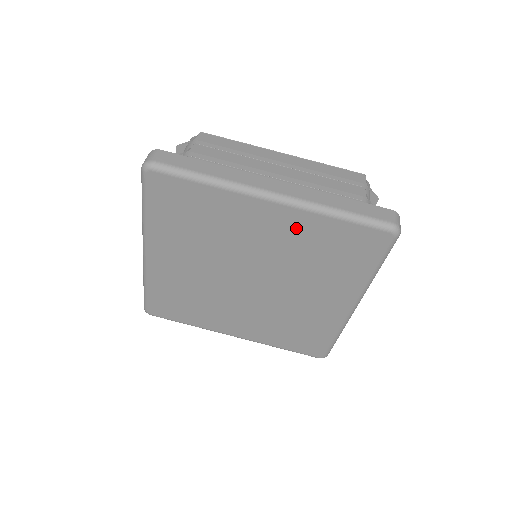
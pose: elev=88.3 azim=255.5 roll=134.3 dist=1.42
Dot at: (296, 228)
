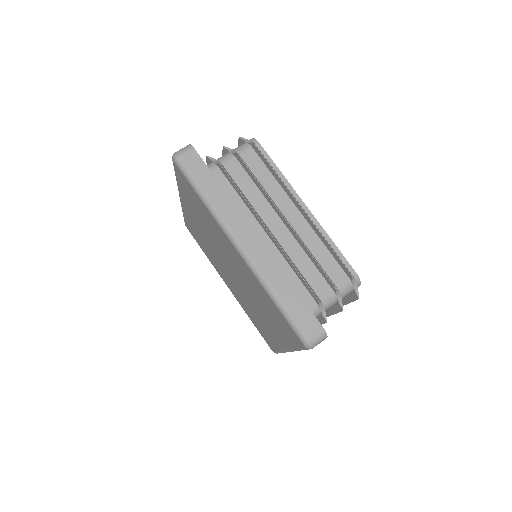
Dot at: (251, 278)
